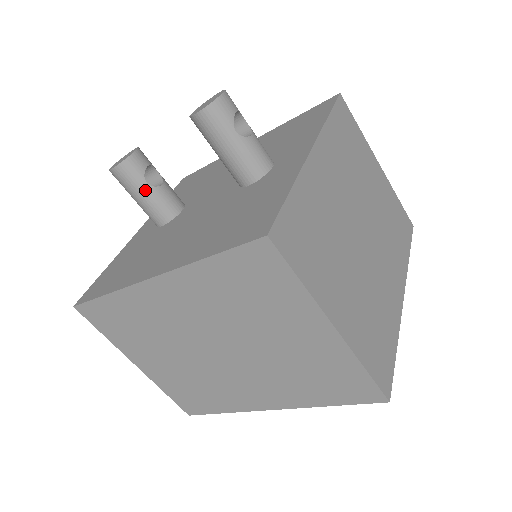
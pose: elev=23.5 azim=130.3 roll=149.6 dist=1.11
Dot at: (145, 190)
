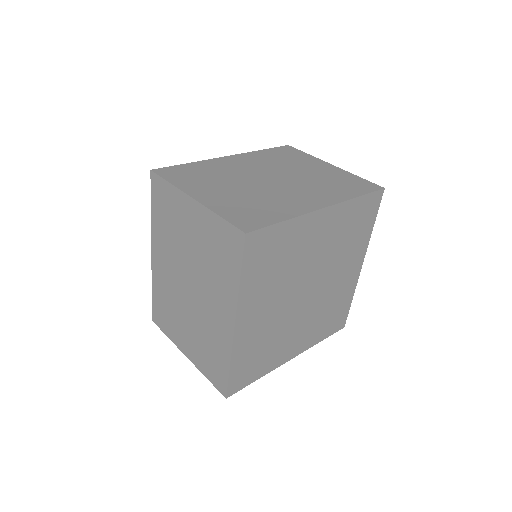
Dot at: occluded
